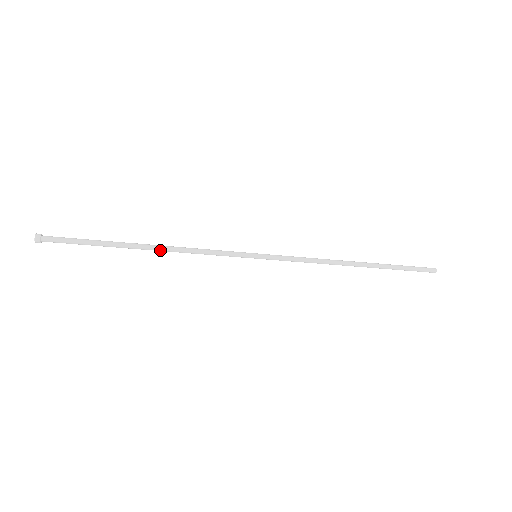
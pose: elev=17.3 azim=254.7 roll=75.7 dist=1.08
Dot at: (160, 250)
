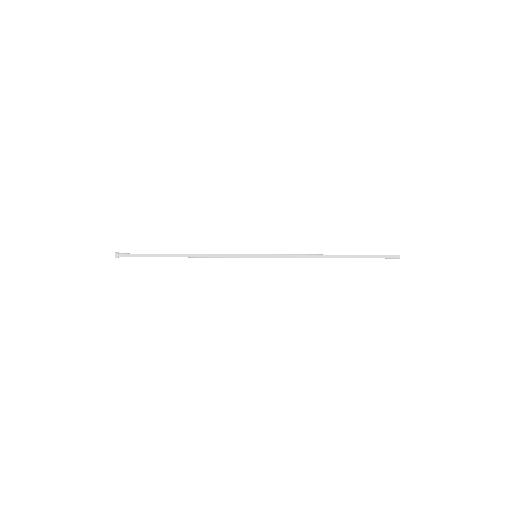
Dot at: (191, 257)
